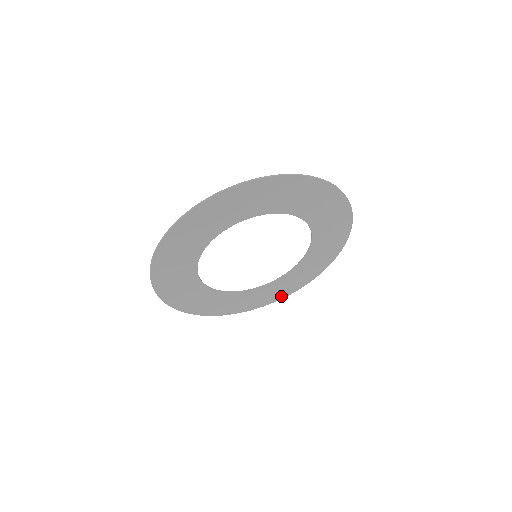
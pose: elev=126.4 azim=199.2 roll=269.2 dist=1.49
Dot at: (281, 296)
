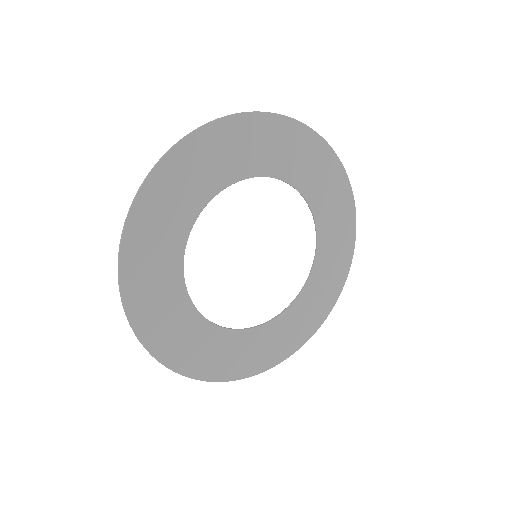
Dot at: (342, 277)
